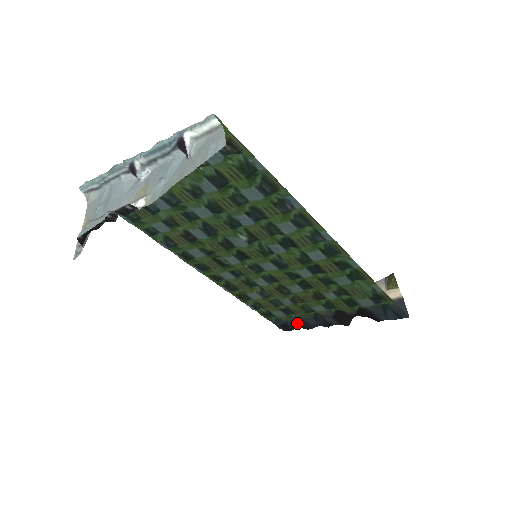
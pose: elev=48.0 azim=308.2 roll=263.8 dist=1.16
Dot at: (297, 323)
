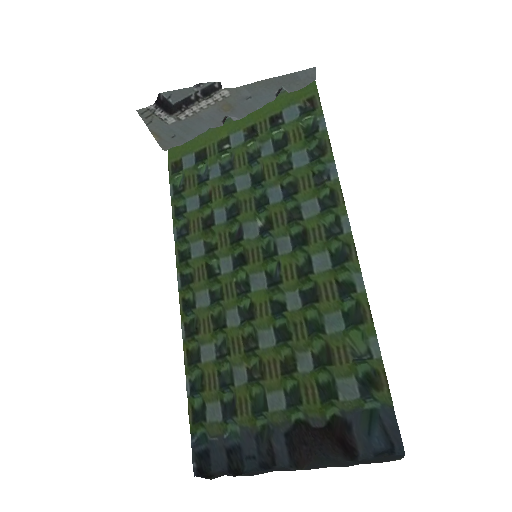
Dot at: (226, 449)
